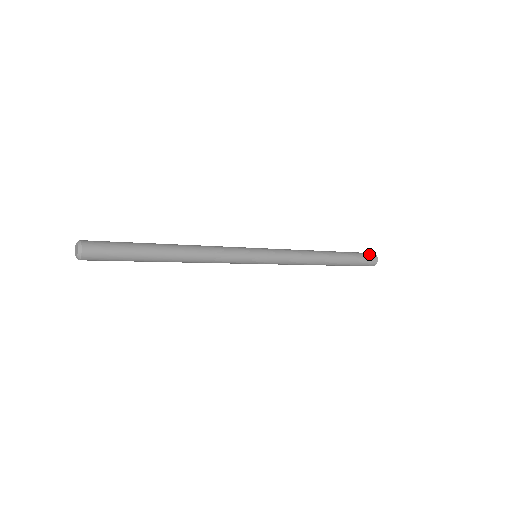
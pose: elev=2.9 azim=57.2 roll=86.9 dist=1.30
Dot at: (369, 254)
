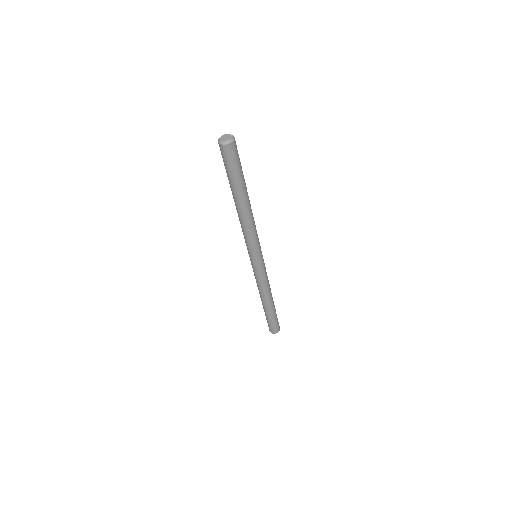
Dot at: occluded
